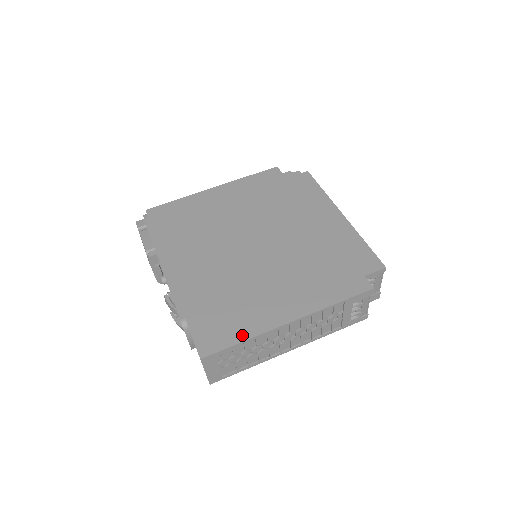
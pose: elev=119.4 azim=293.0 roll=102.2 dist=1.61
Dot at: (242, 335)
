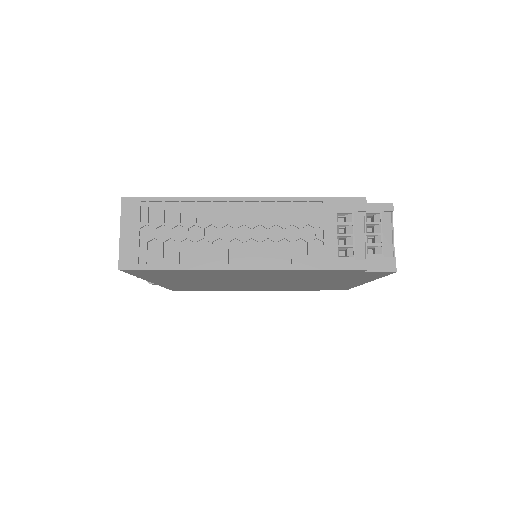
Dot at: occluded
